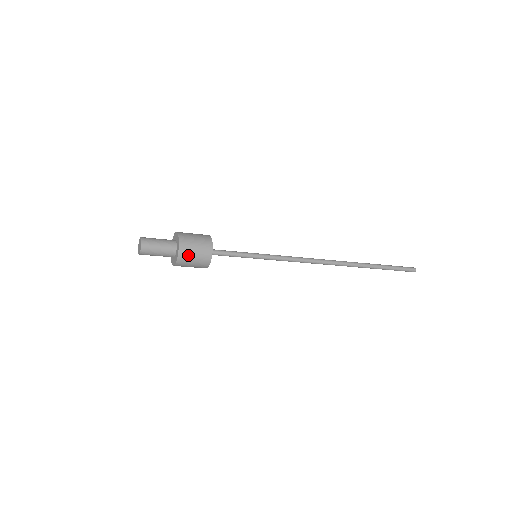
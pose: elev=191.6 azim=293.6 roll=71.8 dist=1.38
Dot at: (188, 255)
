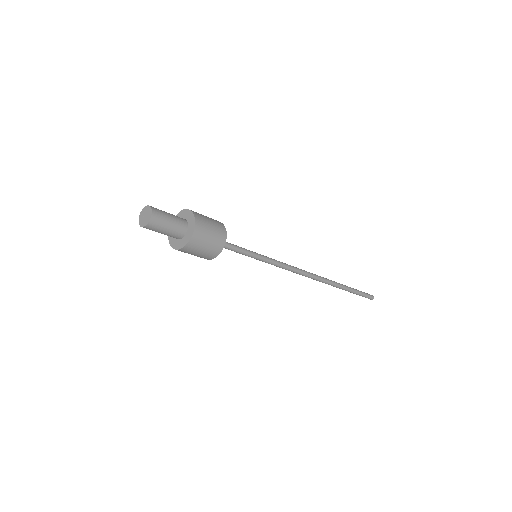
Dot at: (203, 218)
